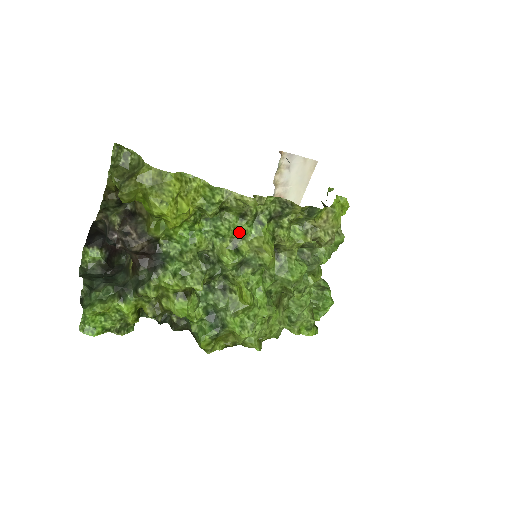
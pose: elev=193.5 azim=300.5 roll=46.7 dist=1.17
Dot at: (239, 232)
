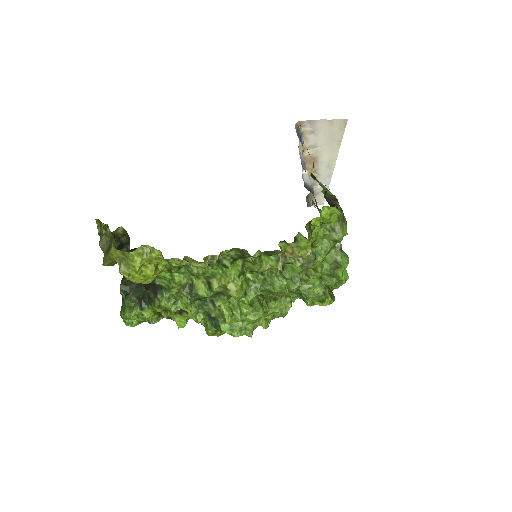
Dot at: (208, 273)
